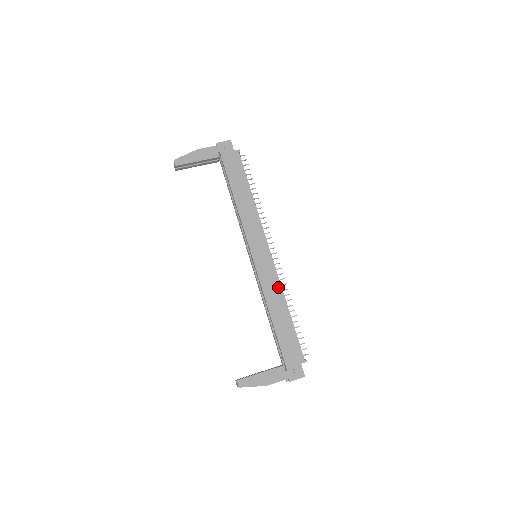
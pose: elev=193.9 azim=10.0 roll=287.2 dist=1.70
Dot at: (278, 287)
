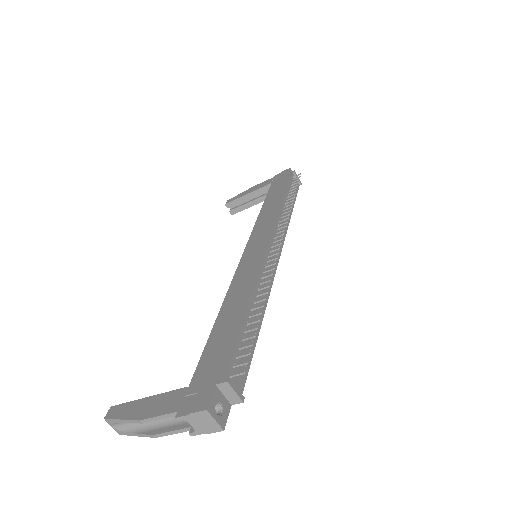
Dot at: (254, 277)
